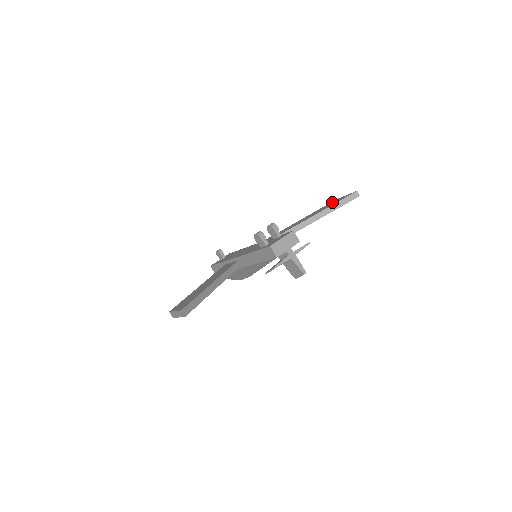
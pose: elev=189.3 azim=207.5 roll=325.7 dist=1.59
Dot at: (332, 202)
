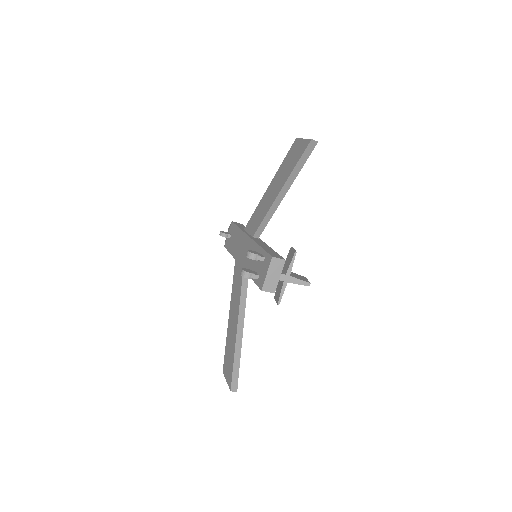
Dot at: (293, 150)
